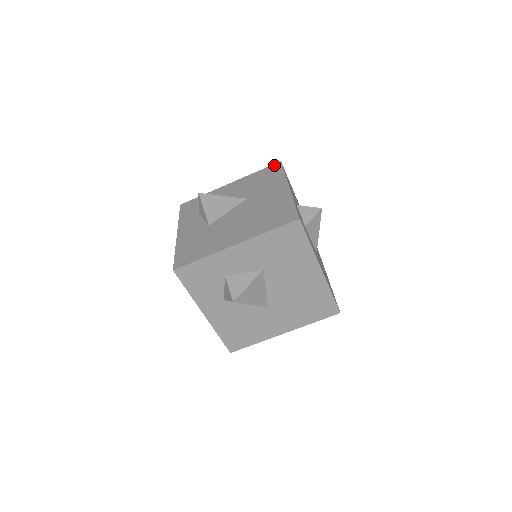
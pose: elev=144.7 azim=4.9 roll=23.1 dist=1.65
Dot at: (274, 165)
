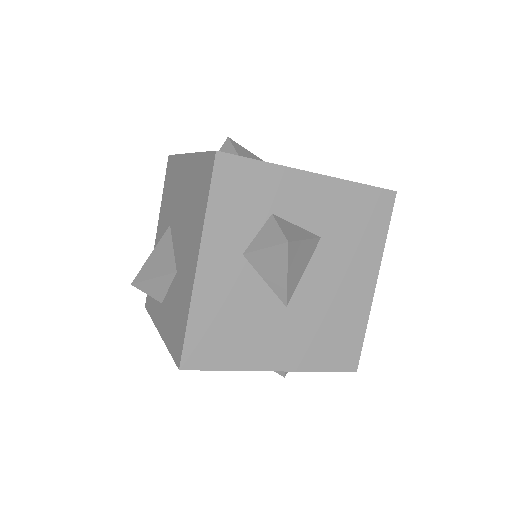
Dot at: occluded
